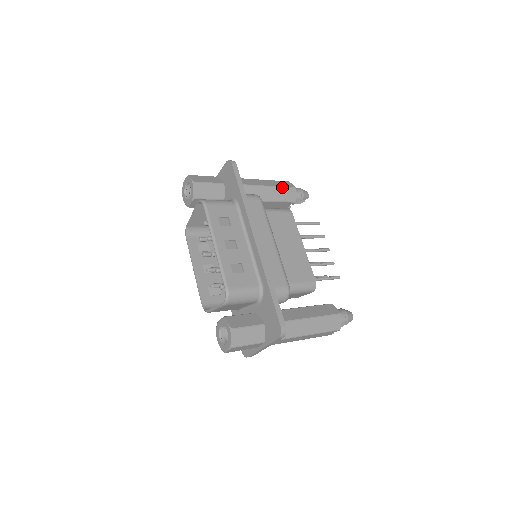
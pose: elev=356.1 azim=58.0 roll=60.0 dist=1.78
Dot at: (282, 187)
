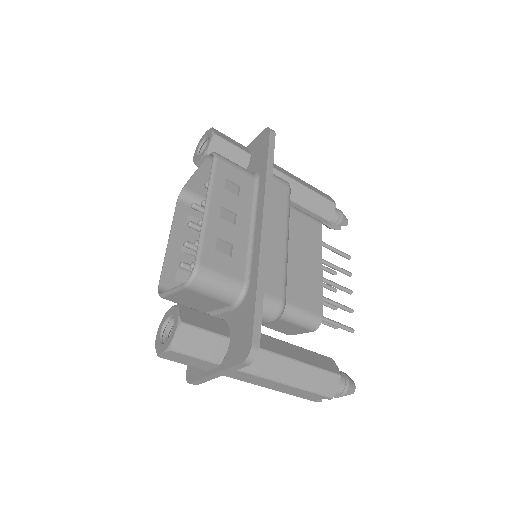
Dot at: (320, 195)
